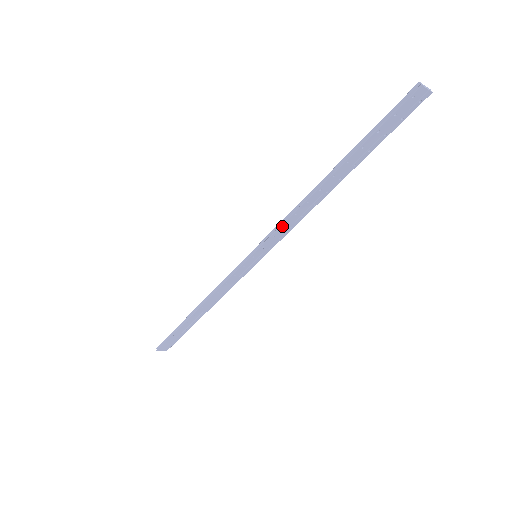
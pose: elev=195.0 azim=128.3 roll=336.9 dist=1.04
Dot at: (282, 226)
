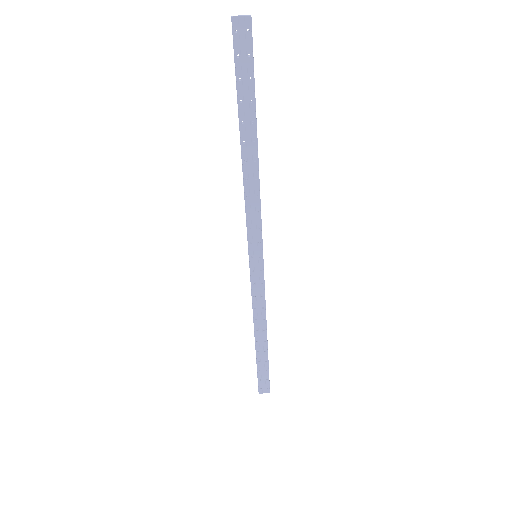
Dot at: (247, 214)
